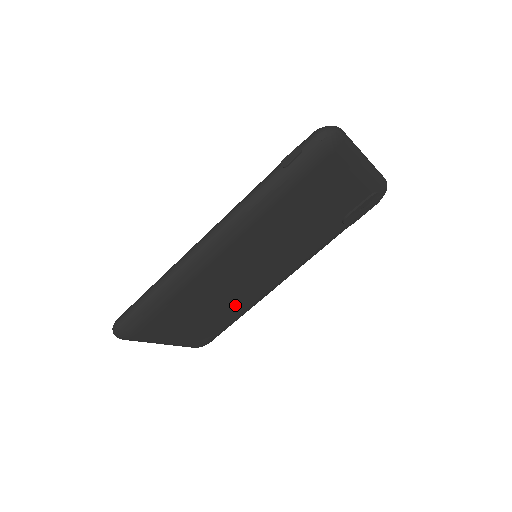
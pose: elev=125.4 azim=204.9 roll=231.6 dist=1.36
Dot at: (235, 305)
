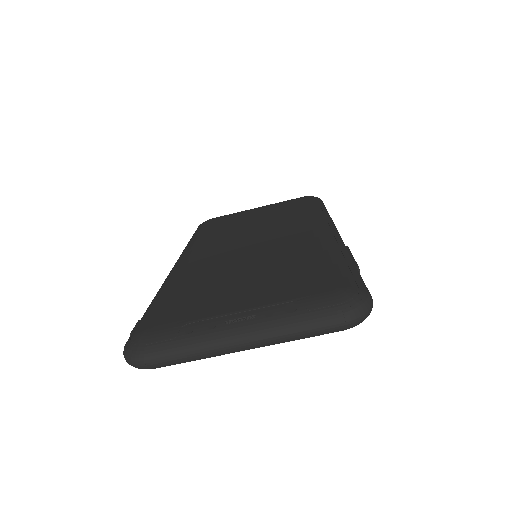
Dot at: occluded
